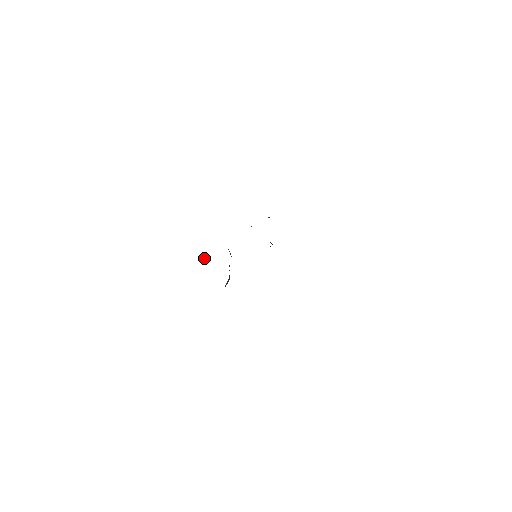
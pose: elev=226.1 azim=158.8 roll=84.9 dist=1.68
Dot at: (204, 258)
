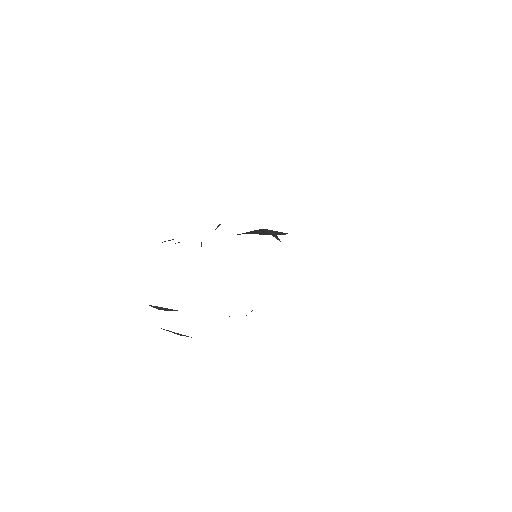
Dot at: (164, 310)
